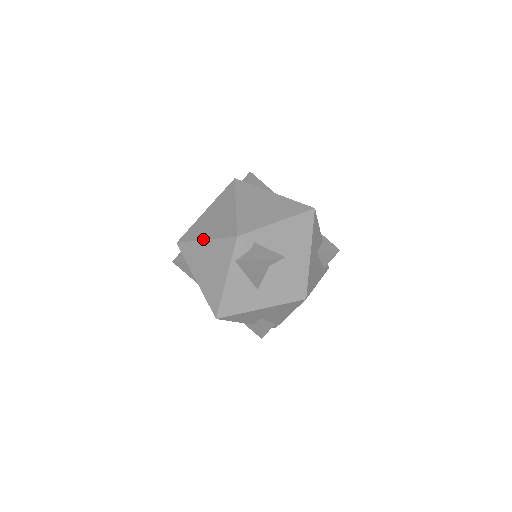
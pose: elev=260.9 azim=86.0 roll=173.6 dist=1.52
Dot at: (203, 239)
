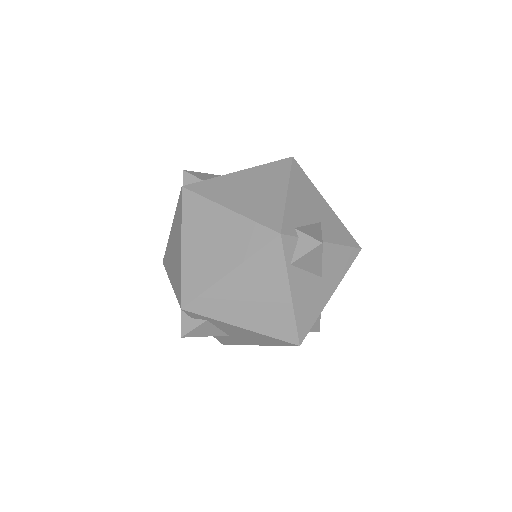
Dot at: (225, 274)
